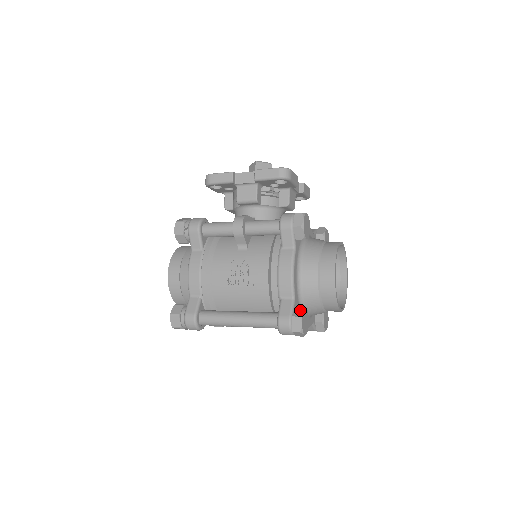
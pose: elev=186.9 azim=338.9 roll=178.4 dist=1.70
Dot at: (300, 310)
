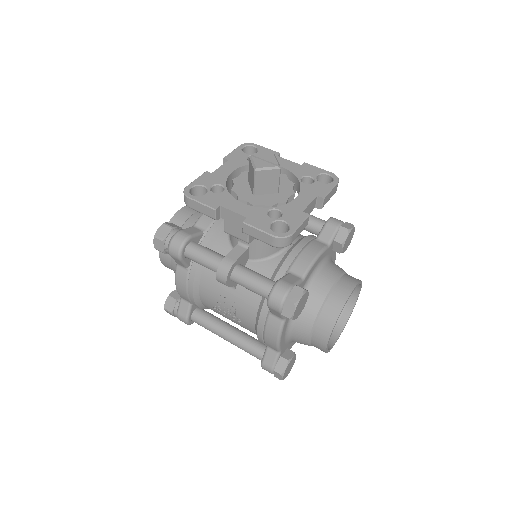
Dot at: (283, 365)
